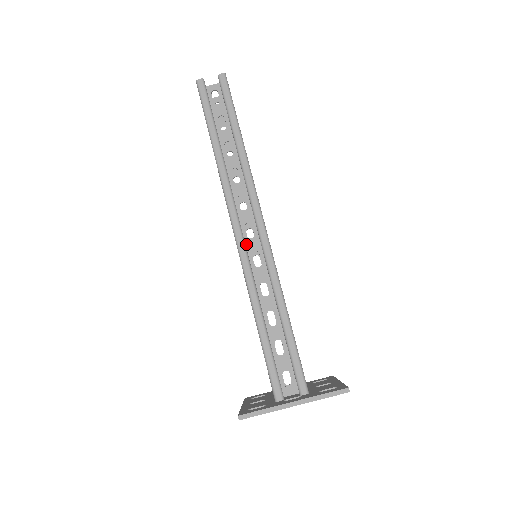
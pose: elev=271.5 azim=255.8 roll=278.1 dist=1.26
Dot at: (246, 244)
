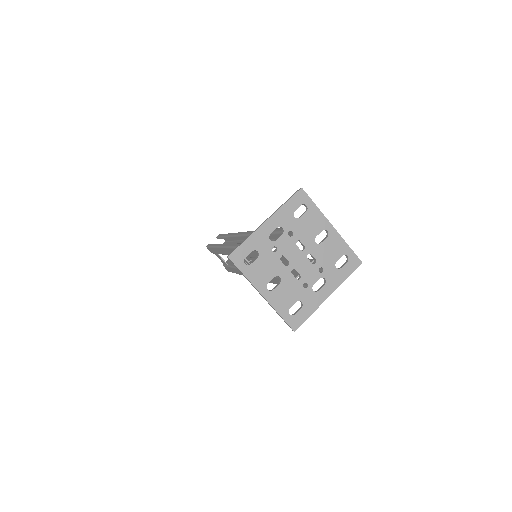
Dot at: occluded
